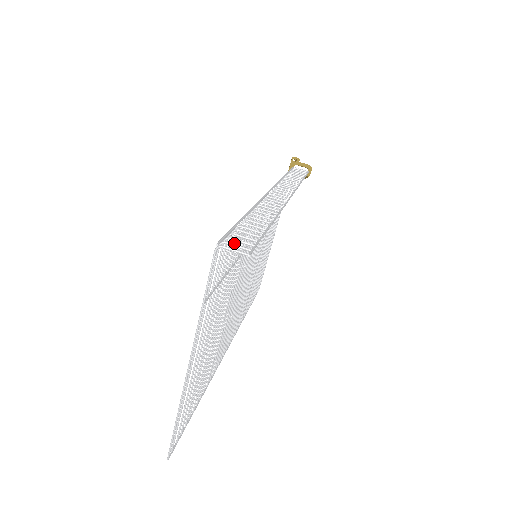
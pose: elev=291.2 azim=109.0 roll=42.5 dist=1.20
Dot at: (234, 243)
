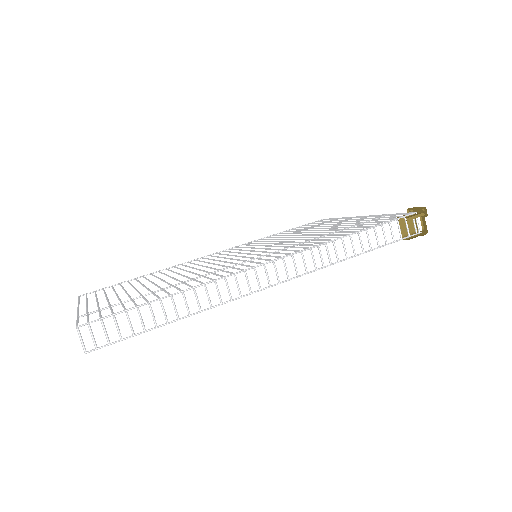
Dot at: (145, 300)
